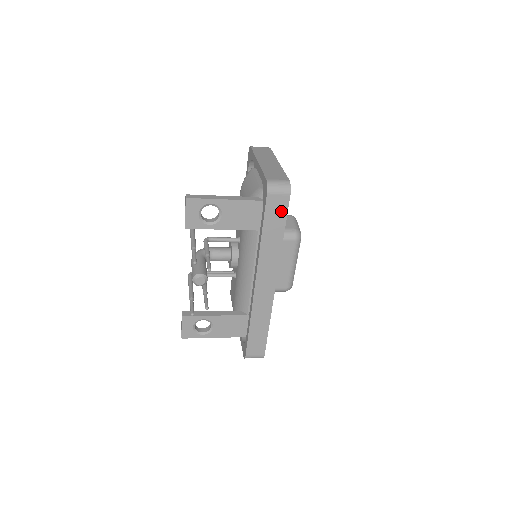
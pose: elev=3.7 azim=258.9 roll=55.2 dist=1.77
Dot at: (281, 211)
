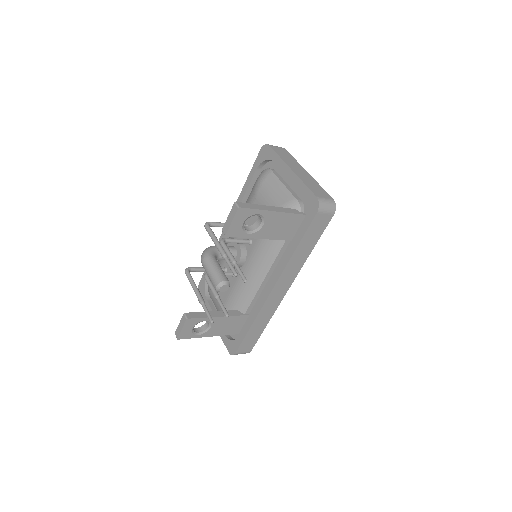
Dot at: (321, 228)
